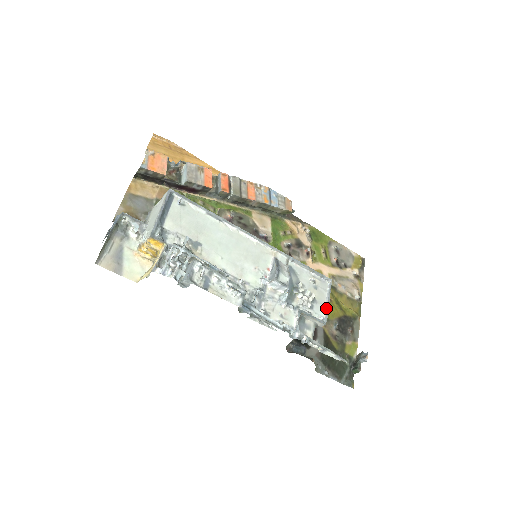
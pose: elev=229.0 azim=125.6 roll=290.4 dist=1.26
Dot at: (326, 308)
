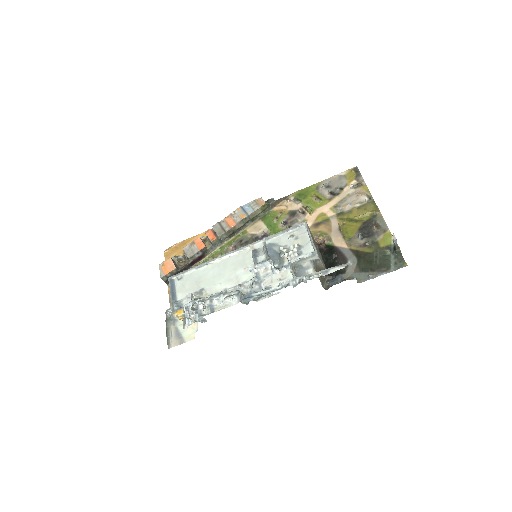
Dot at: (312, 244)
